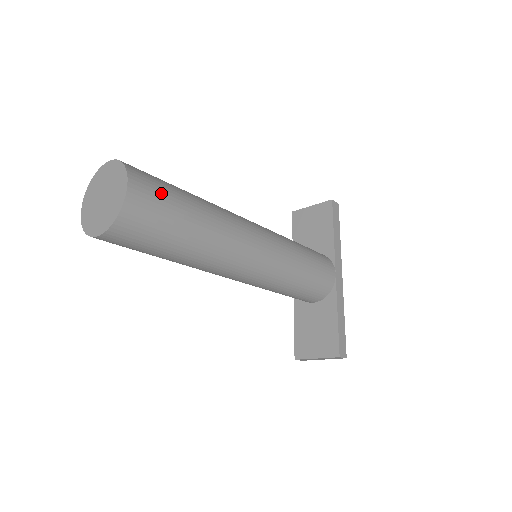
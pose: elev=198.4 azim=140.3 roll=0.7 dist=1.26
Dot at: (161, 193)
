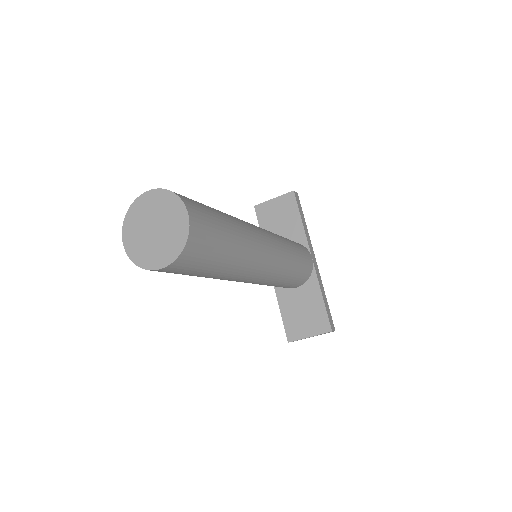
Dot at: (207, 215)
